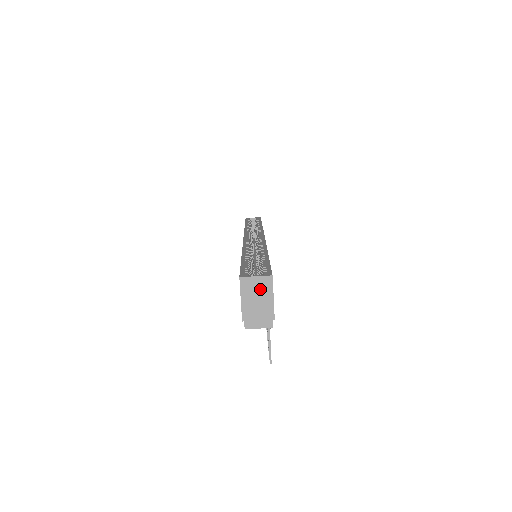
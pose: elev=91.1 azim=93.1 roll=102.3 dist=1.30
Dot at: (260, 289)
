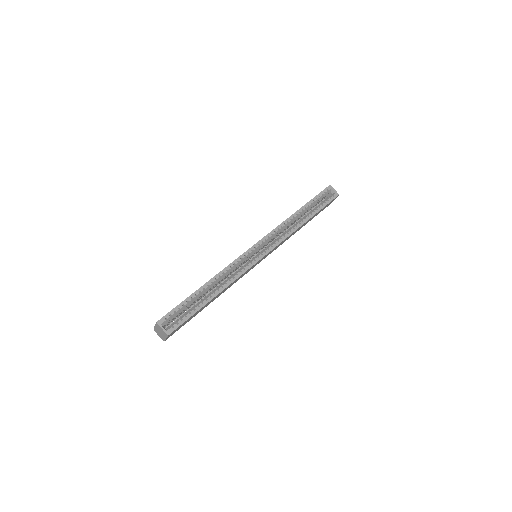
Dot at: (162, 332)
